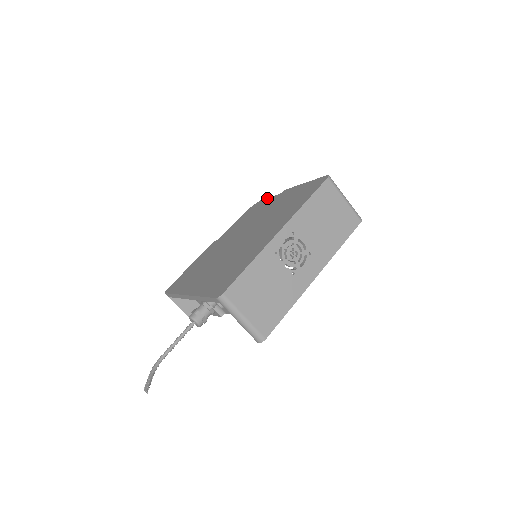
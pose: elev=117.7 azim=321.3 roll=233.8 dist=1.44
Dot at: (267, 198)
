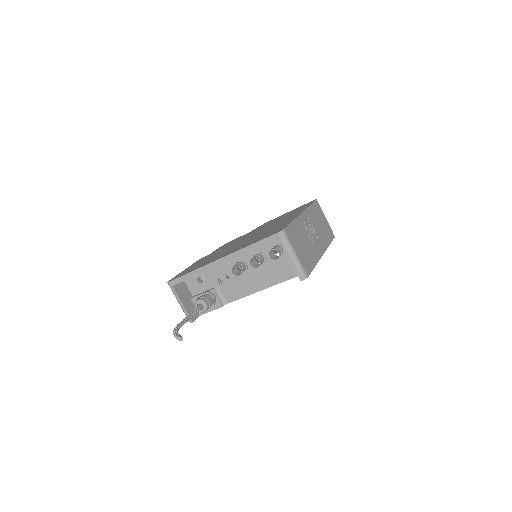
Dot at: occluded
